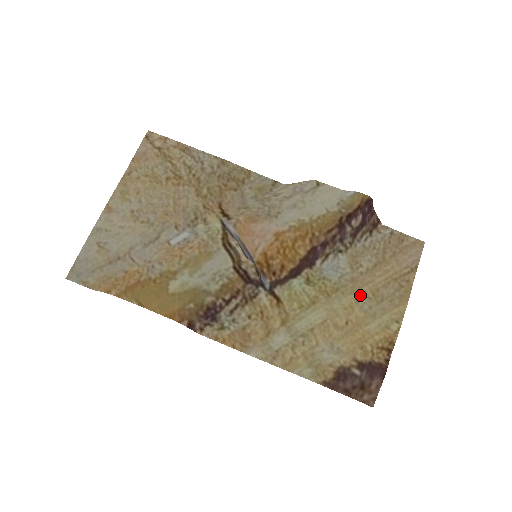
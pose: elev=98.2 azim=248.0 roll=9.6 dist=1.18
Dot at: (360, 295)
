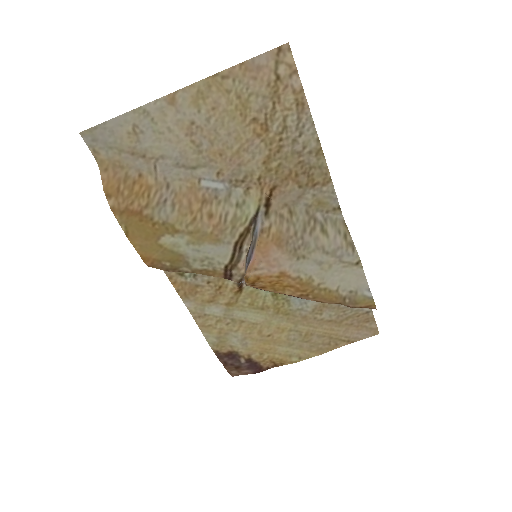
Dot at: (297, 329)
